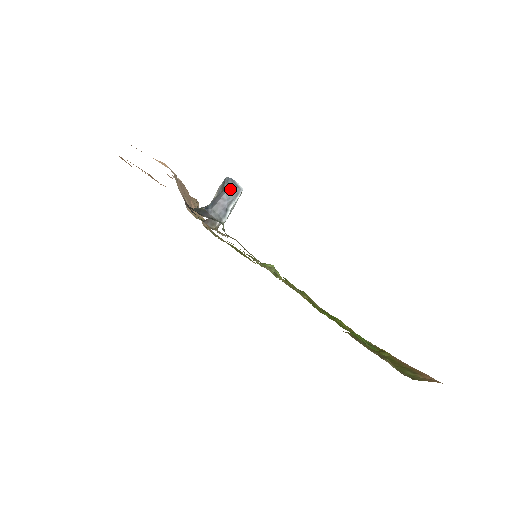
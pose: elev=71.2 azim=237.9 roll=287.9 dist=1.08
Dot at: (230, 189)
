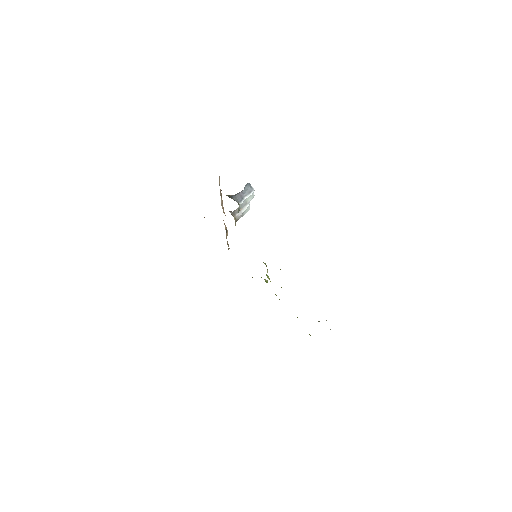
Dot at: (247, 188)
